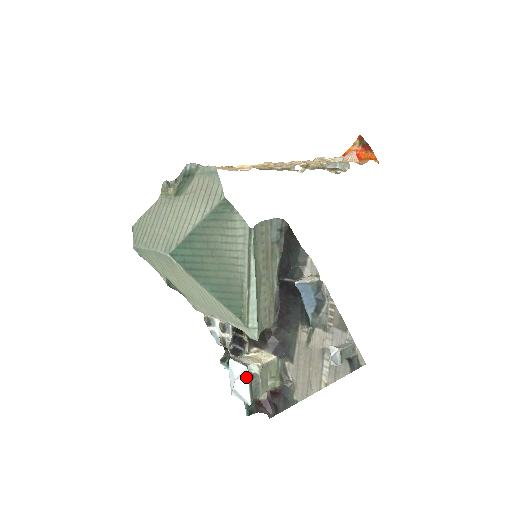
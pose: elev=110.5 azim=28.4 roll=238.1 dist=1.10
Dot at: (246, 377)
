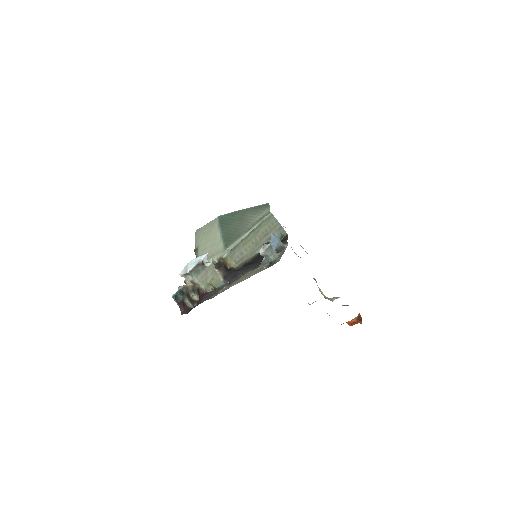
Dot at: (202, 258)
